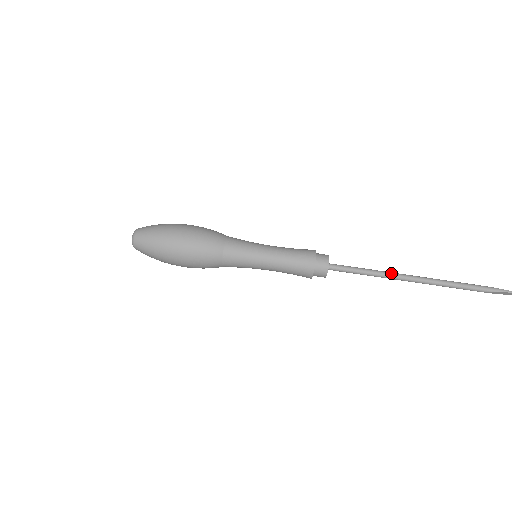
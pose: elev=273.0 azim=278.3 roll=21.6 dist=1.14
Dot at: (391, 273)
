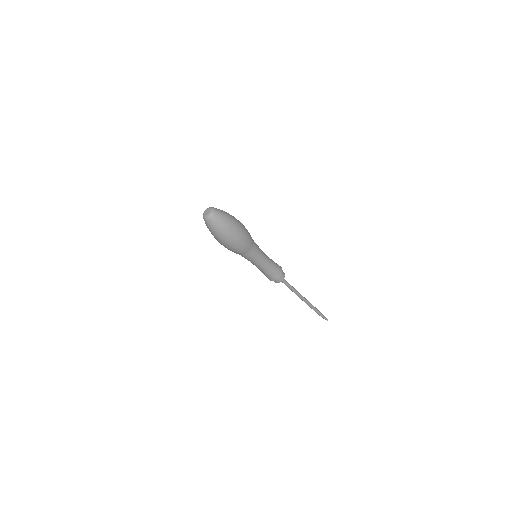
Dot at: (299, 293)
